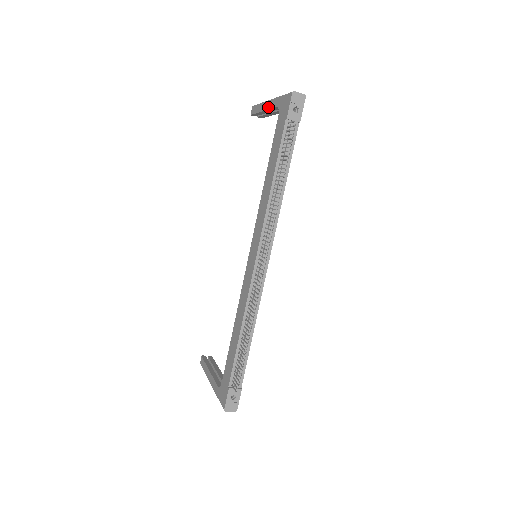
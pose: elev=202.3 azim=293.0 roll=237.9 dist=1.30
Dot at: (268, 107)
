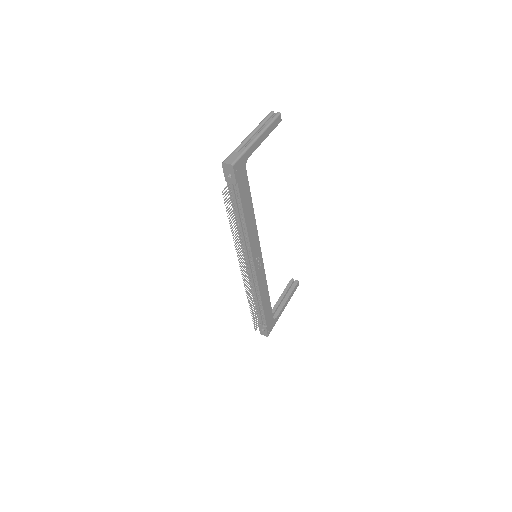
Dot at: occluded
